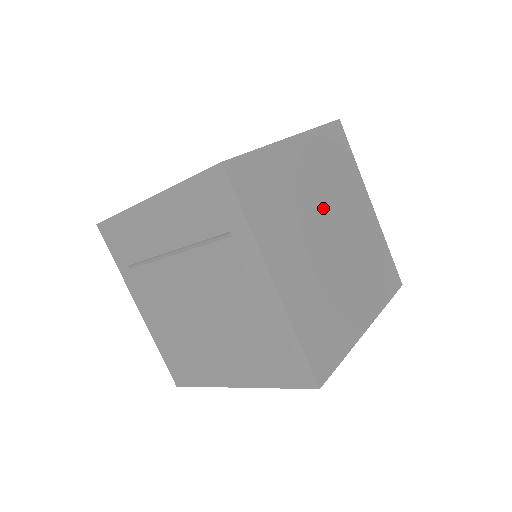
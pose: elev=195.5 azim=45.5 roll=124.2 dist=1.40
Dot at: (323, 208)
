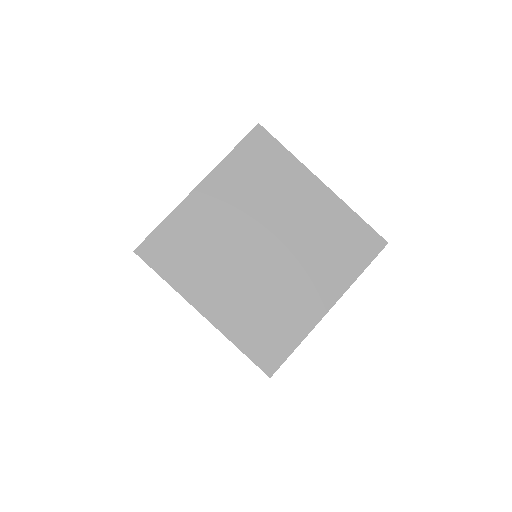
Dot at: (249, 226)
